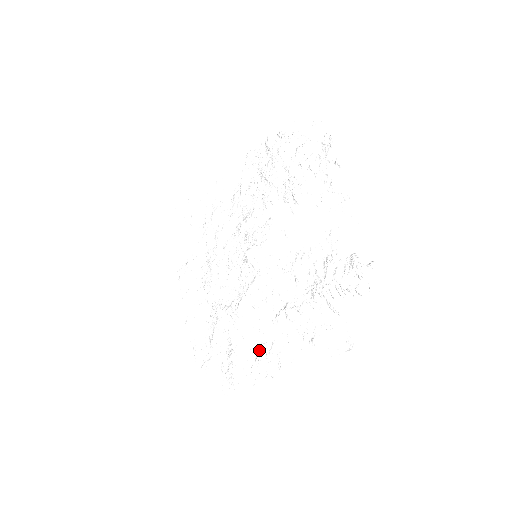
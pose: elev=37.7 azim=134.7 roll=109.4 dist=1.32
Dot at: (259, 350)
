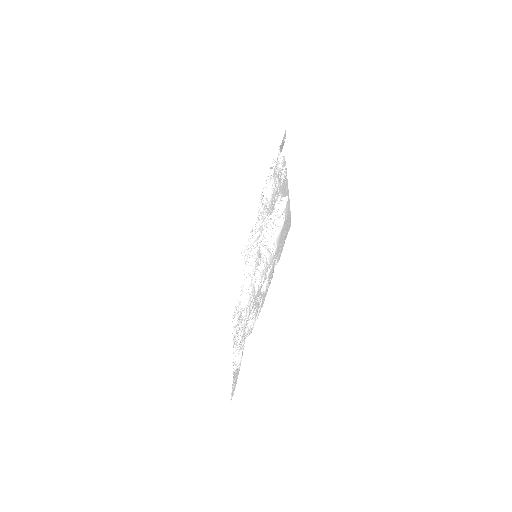
Dot at: occluded
